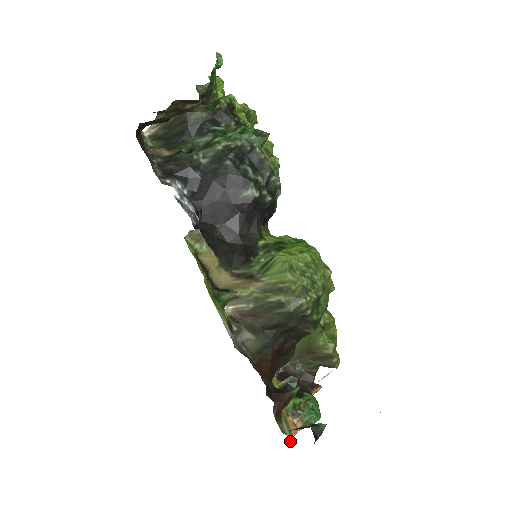
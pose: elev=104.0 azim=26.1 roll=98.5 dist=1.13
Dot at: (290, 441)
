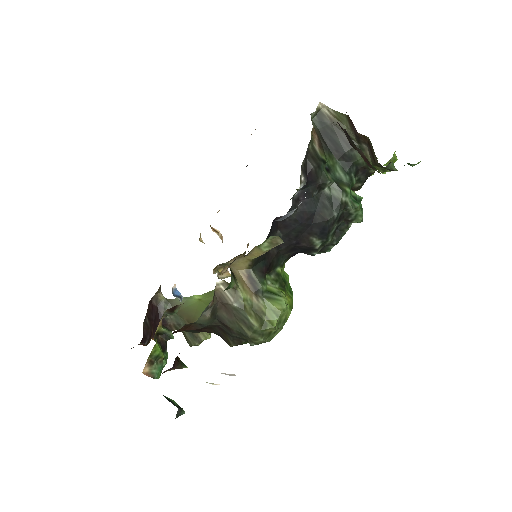
Dot at: occluded
